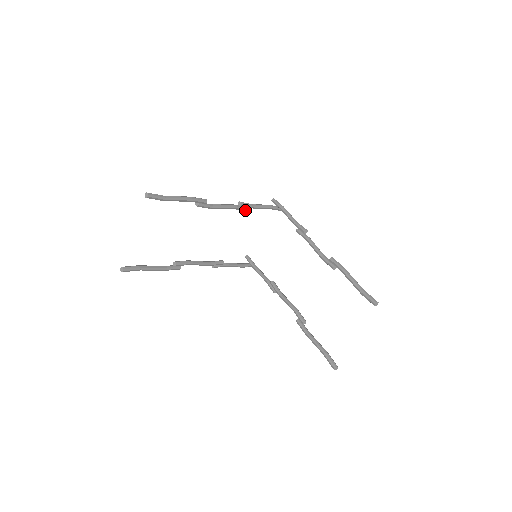
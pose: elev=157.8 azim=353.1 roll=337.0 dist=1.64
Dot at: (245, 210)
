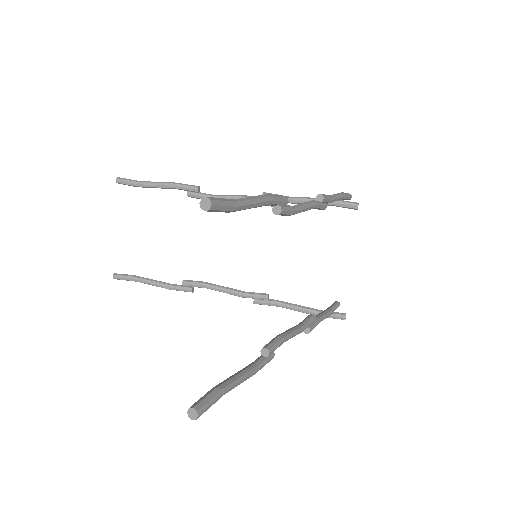
Dot at: occluded
